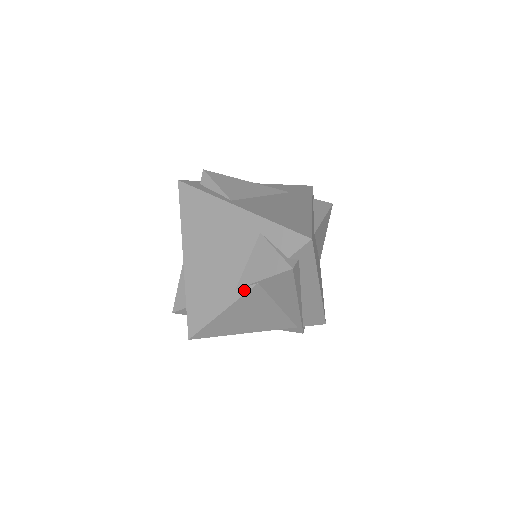
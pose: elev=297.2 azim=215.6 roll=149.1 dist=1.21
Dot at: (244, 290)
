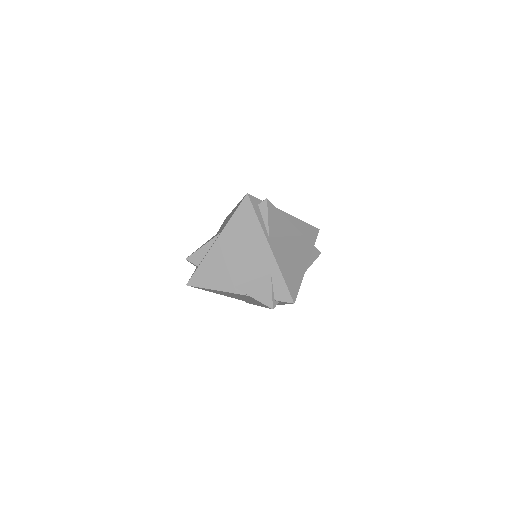
Dot at: (238, 292)
